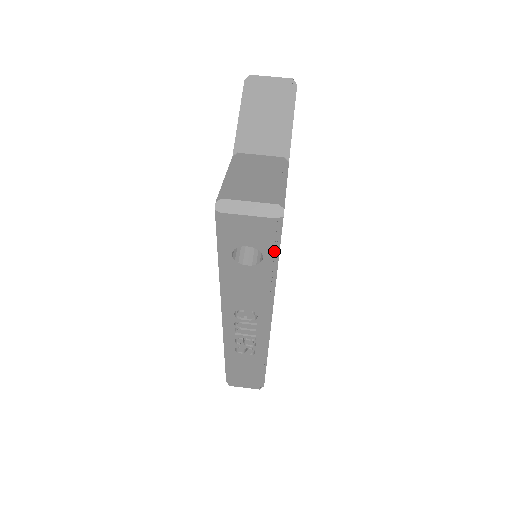
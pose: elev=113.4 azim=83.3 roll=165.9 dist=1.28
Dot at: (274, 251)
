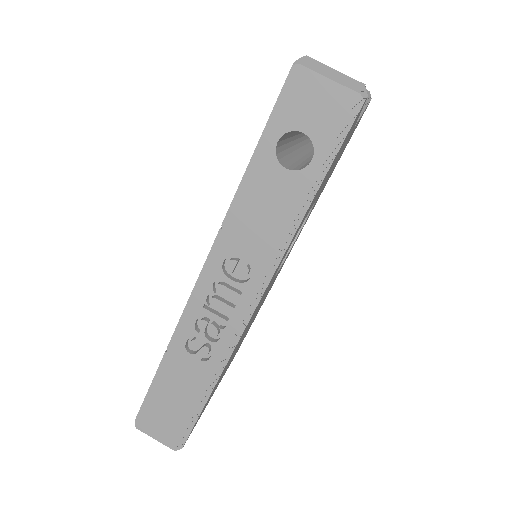
Dot at: (330, 153)
